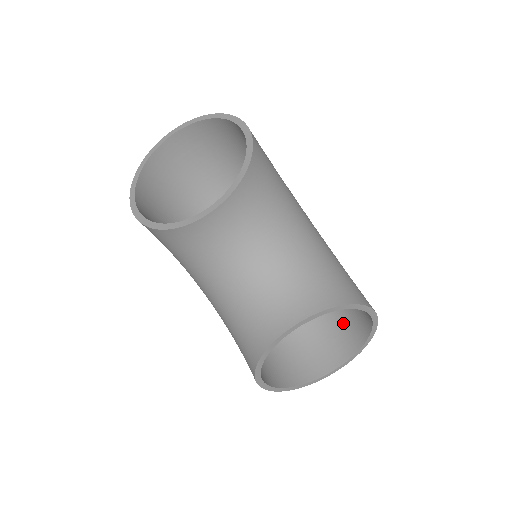
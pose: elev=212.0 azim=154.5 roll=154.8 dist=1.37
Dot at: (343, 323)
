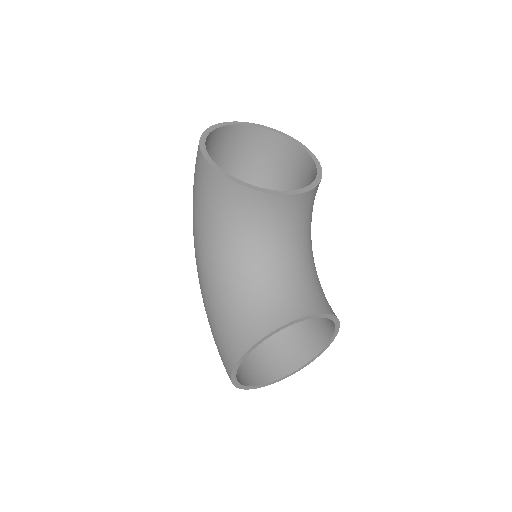
Dot at: (284, 345)
